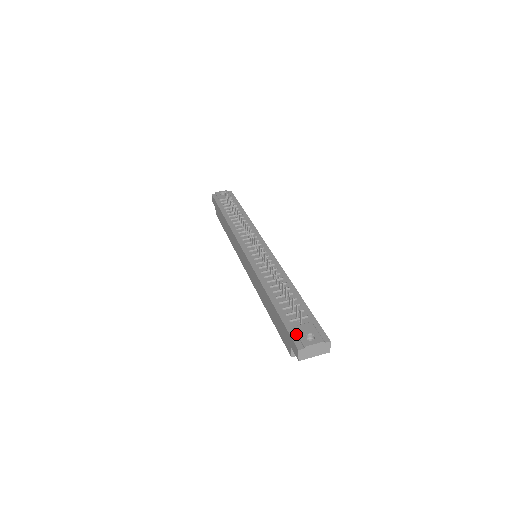
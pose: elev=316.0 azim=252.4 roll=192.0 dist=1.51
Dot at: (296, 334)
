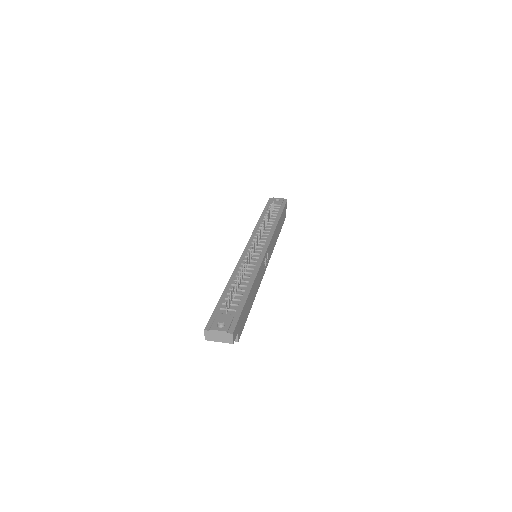
Dot at: (214, 319)
